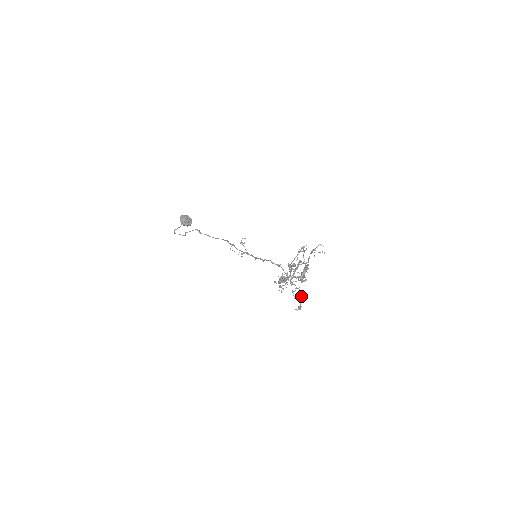
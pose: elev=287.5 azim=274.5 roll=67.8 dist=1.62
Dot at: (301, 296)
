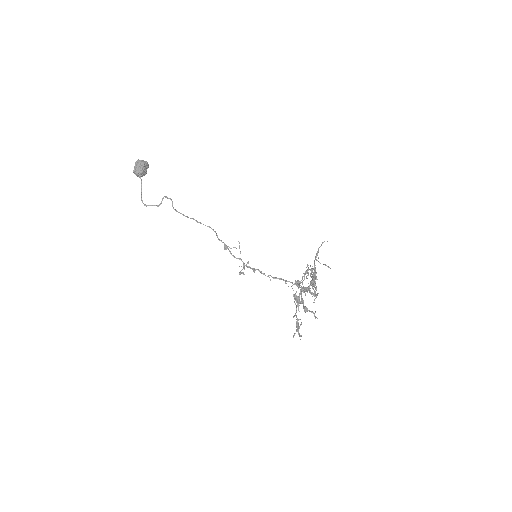
Dot at: occluded
